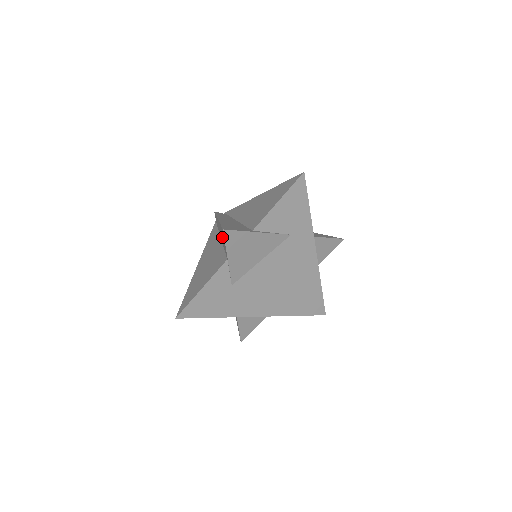
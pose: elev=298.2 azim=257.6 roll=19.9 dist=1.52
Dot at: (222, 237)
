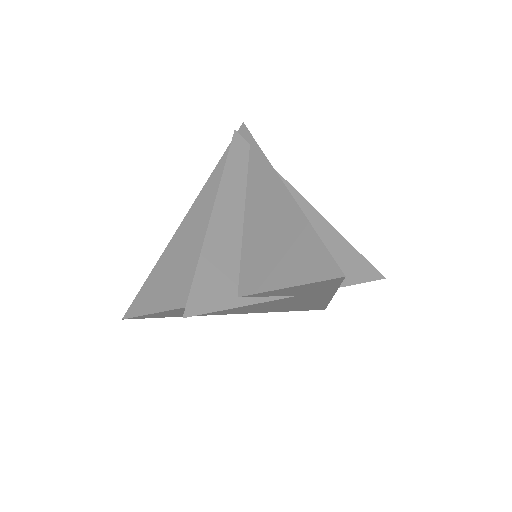
Dot at: occluded
